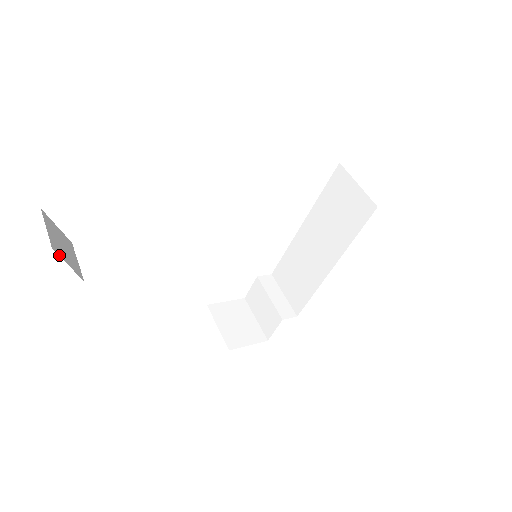
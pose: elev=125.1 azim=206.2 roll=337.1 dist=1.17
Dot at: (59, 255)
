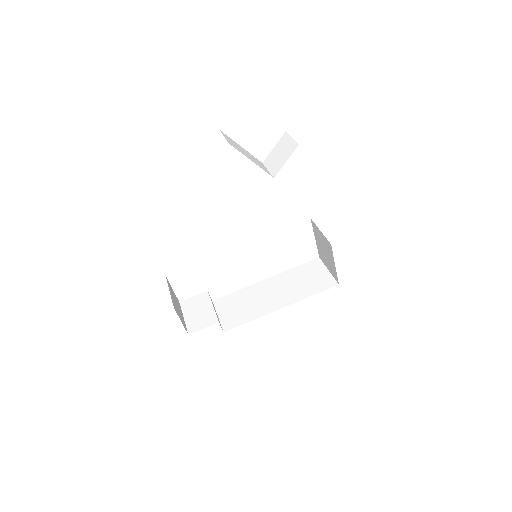
Dot at: occluded
